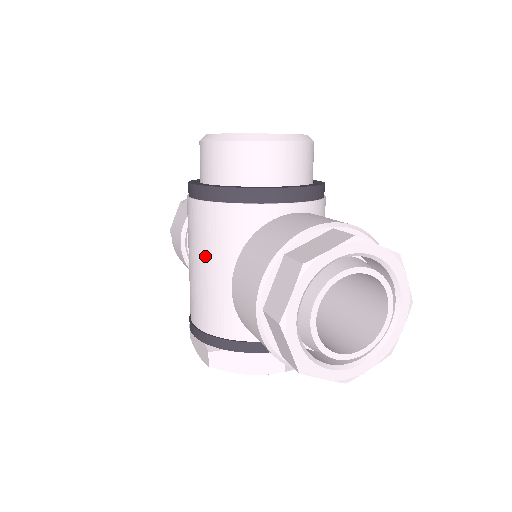
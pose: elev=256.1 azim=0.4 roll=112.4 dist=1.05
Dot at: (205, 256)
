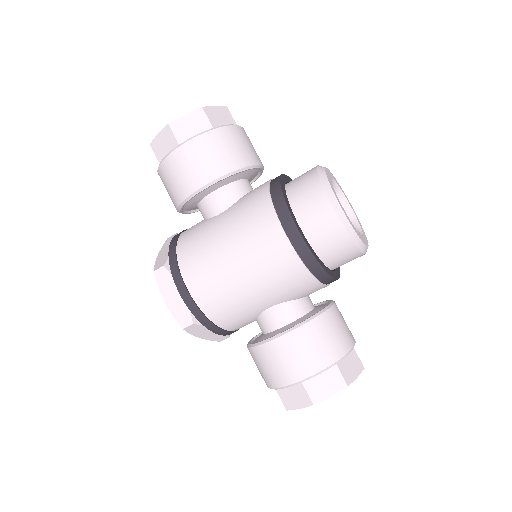
Dot at: (260, 282)
